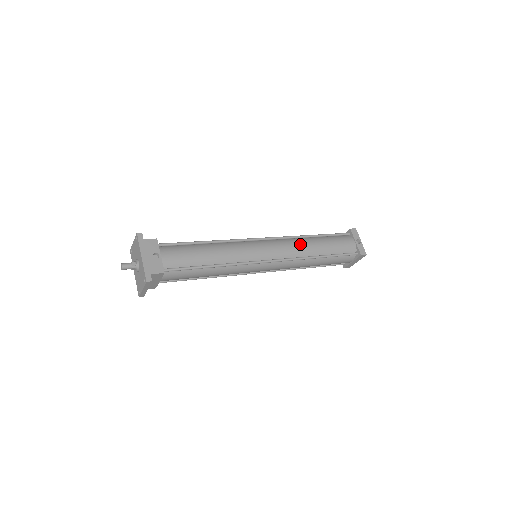
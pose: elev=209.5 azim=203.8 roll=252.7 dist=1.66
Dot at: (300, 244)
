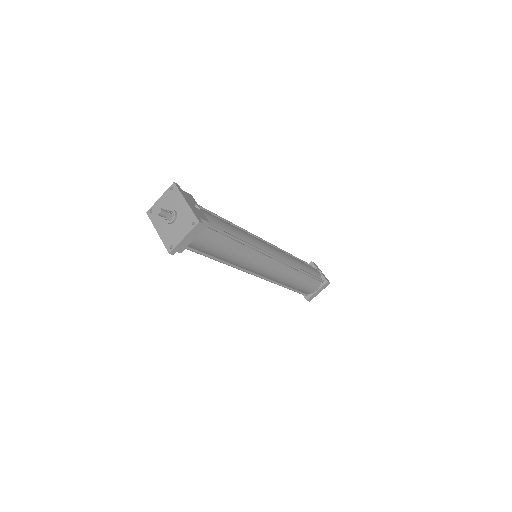
Dot at: (289, 255)
